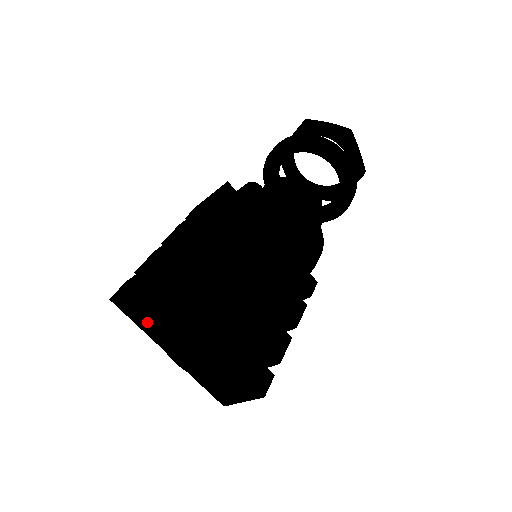
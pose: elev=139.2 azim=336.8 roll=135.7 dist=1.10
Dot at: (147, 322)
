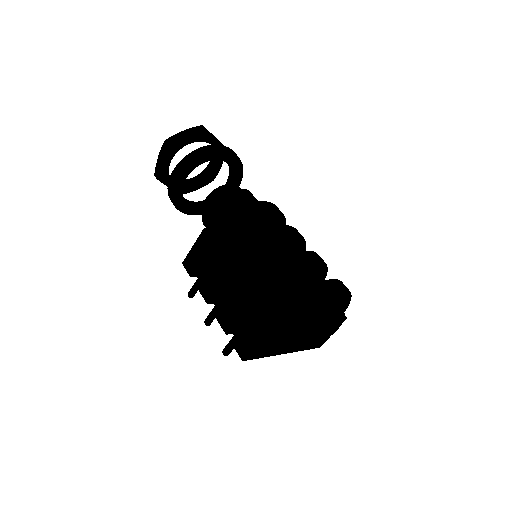
Dot at: (271, 349)
